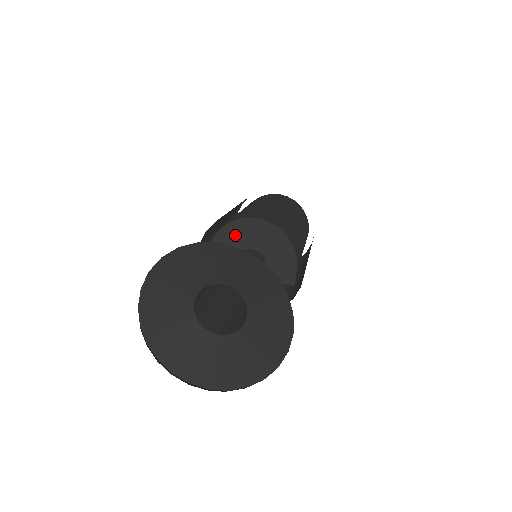
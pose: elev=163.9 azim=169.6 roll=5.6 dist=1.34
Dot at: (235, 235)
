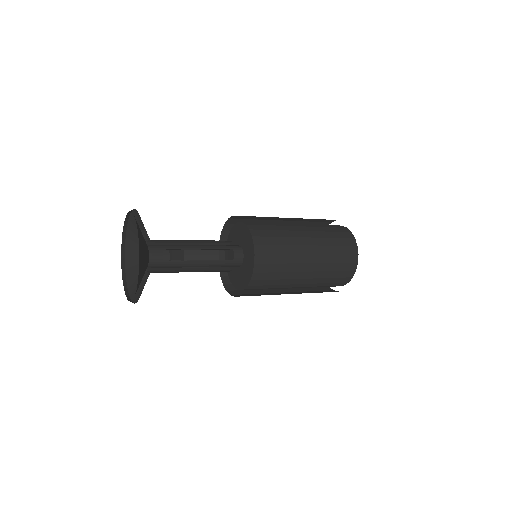
Dot at: (233, 238)
